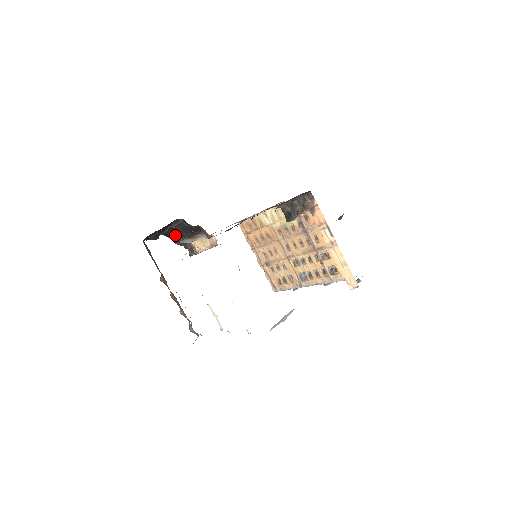
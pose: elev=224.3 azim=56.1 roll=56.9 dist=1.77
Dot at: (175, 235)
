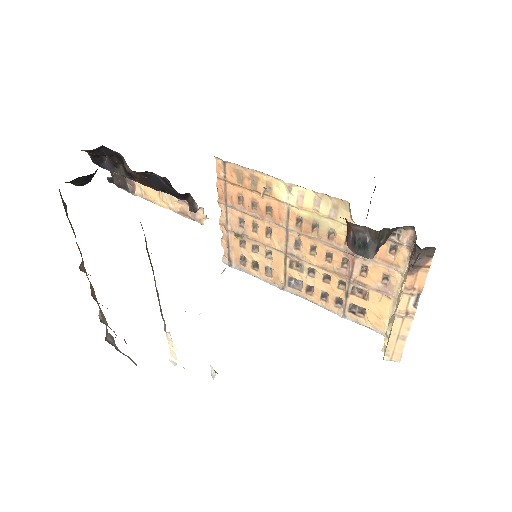
Dot at: (105, 156)
